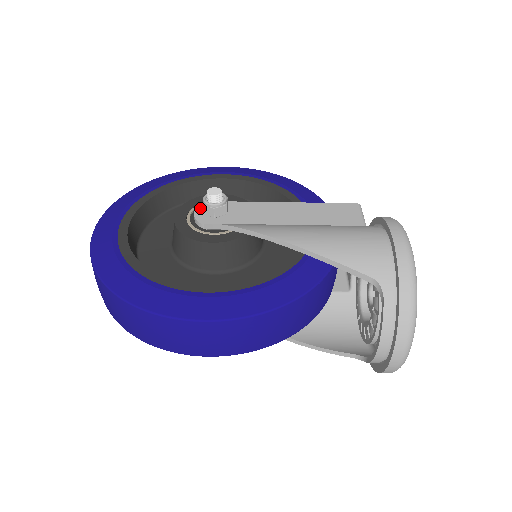
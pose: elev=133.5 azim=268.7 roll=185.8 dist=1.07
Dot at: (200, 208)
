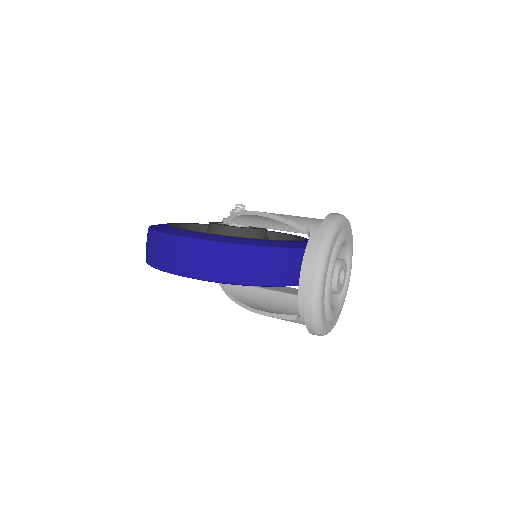
Dot at: occluded
